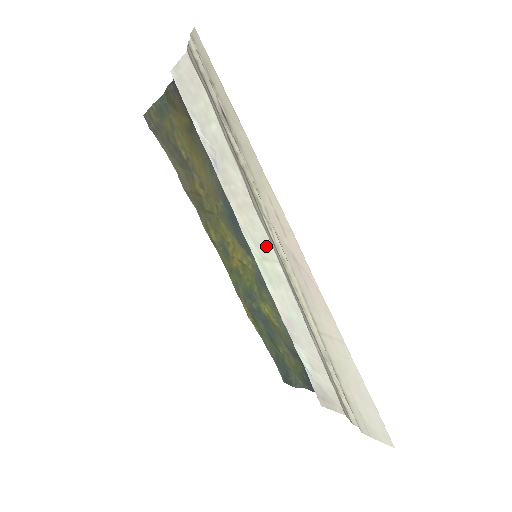
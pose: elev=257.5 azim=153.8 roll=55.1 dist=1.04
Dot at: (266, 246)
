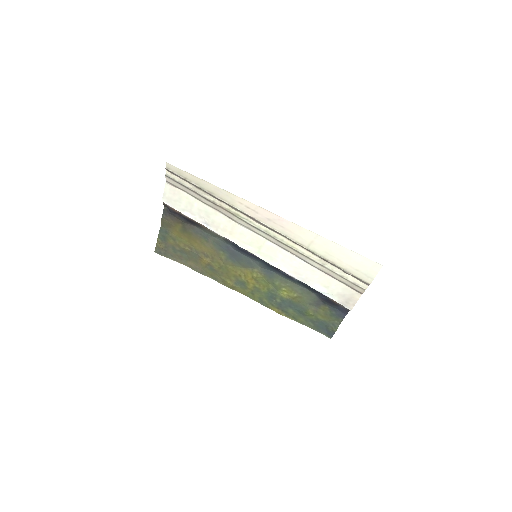
Dot at: (255, 239)
